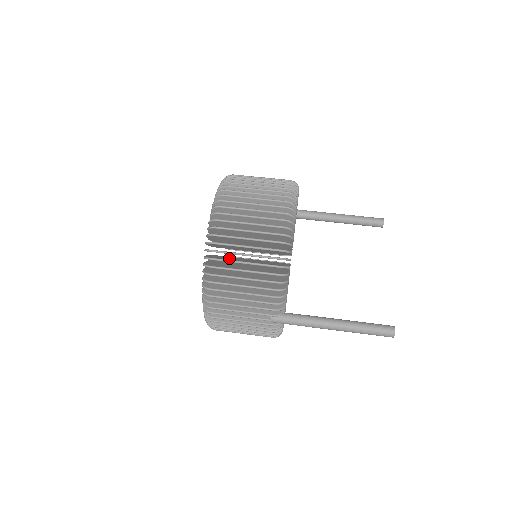
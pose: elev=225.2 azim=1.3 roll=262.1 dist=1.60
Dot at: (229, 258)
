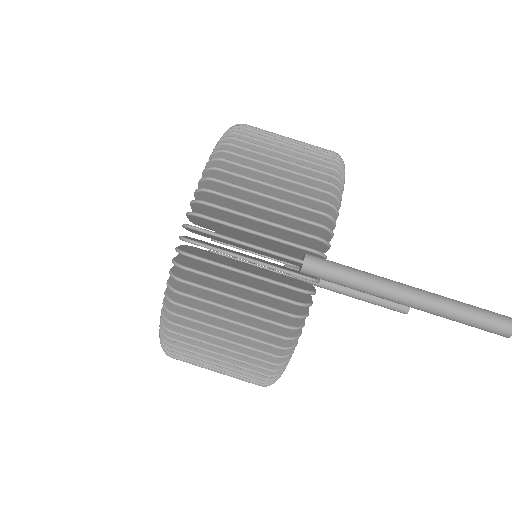
Dot at: occluded
